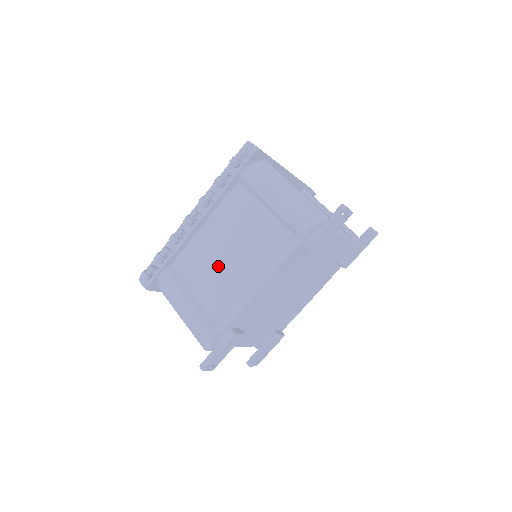
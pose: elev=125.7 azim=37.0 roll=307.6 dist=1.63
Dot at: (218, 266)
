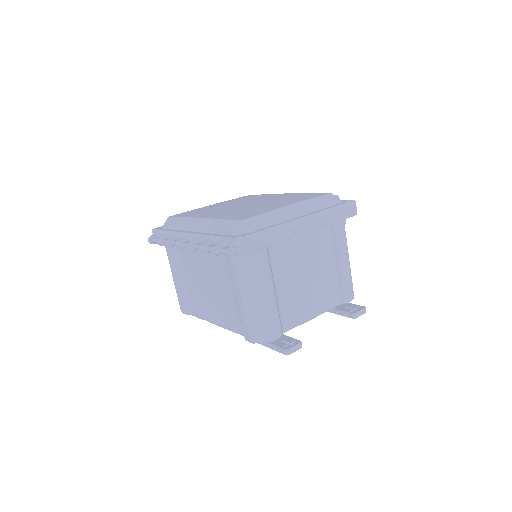
Dot at: (198, 285)
